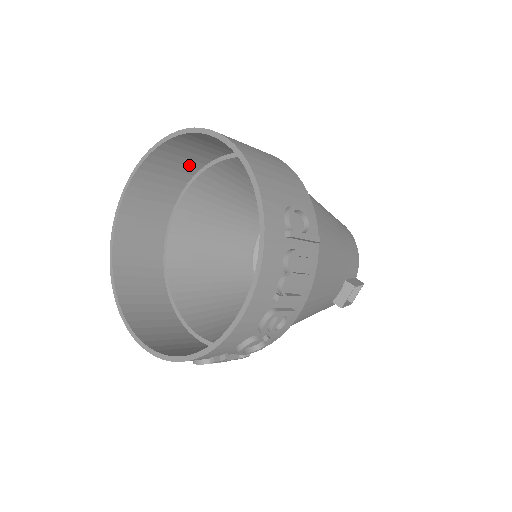
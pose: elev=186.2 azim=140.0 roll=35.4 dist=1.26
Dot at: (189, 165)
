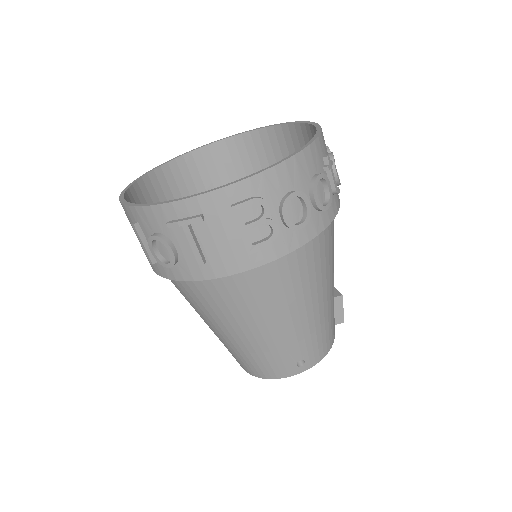
Dot at: occluded
